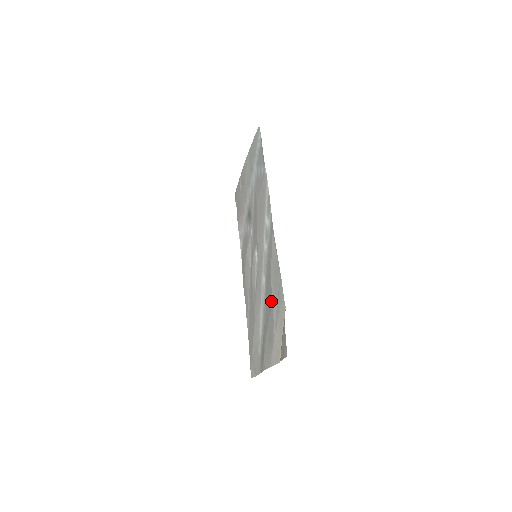
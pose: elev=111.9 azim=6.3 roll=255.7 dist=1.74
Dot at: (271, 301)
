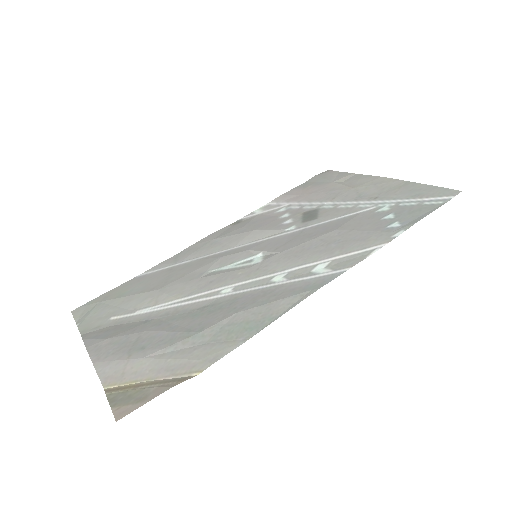
Dot at: (198, 327)
